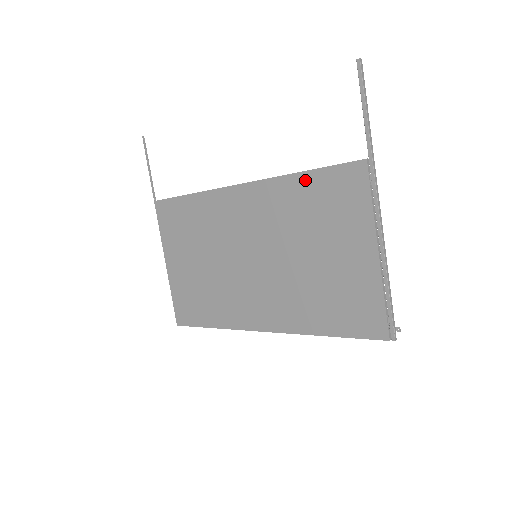
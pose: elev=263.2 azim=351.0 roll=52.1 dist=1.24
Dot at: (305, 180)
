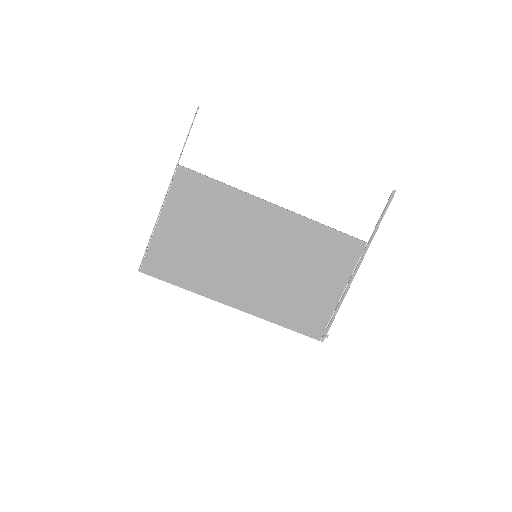
Dot at: (324, 231)
